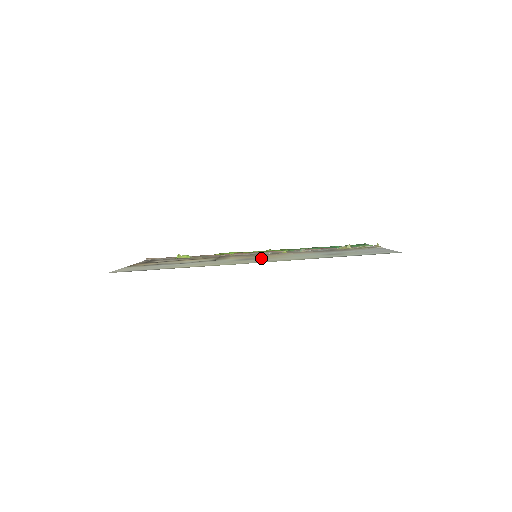
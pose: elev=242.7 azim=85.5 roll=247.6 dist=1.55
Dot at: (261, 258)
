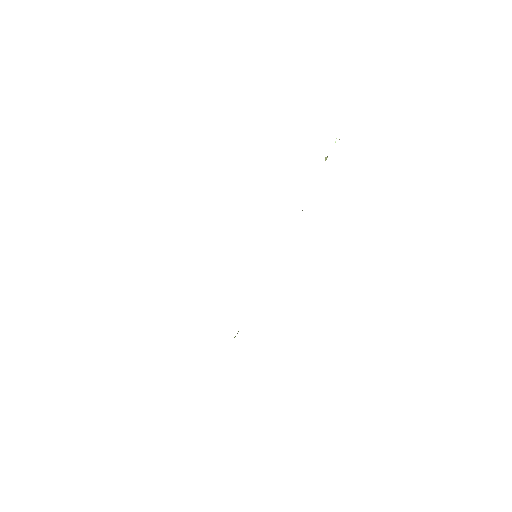
Dot at: occluded
